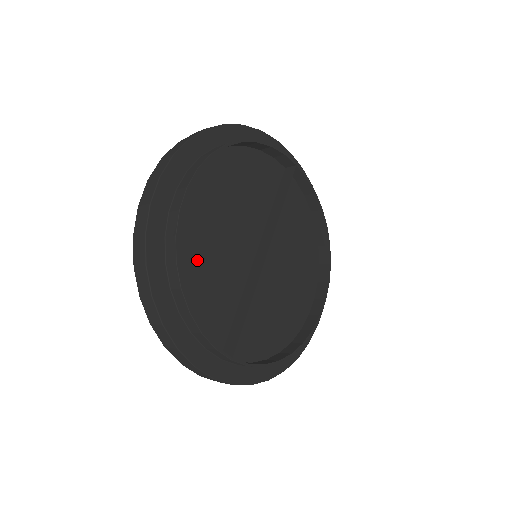
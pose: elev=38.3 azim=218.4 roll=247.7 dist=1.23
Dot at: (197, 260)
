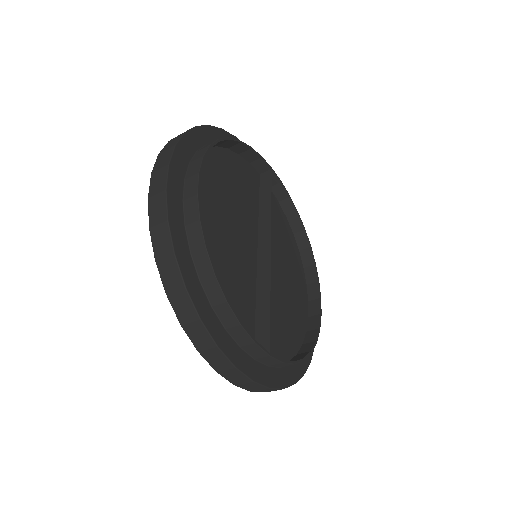
Dot at: (214, 253)
